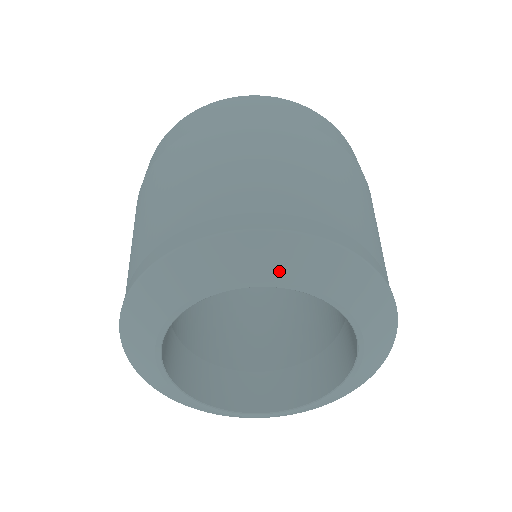
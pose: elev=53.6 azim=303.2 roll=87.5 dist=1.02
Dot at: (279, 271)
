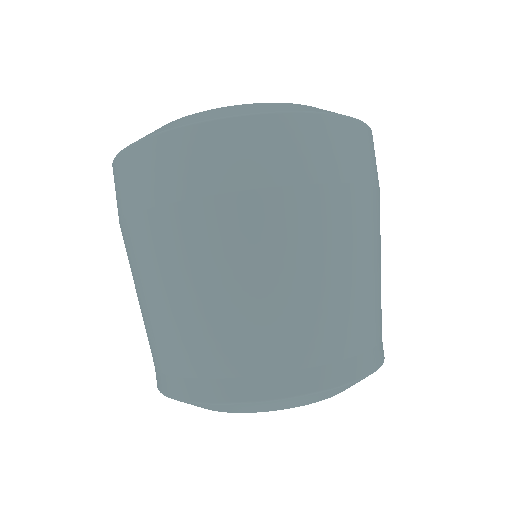
Dot at: (222, 411)
